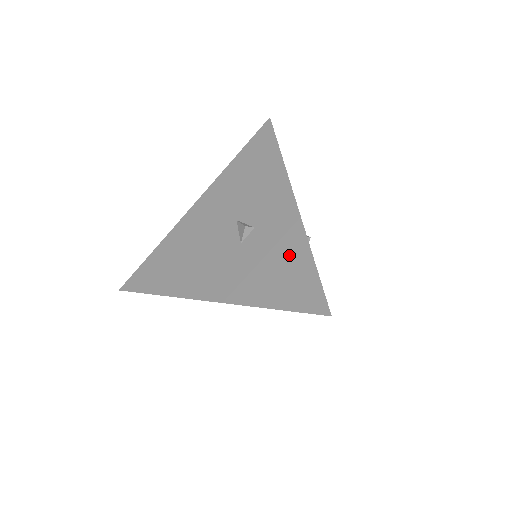
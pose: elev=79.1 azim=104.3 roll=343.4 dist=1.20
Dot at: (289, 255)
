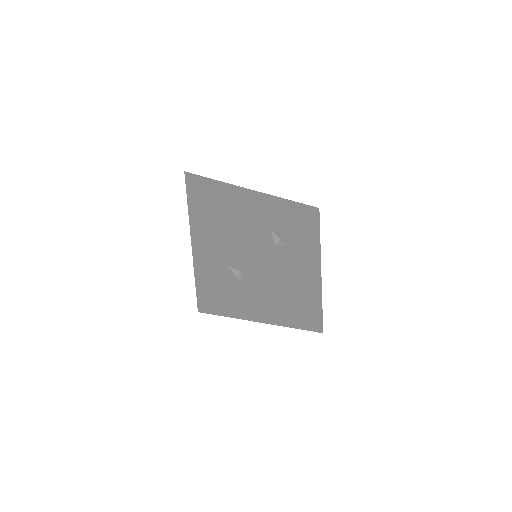
Dot at: (276, 293)
